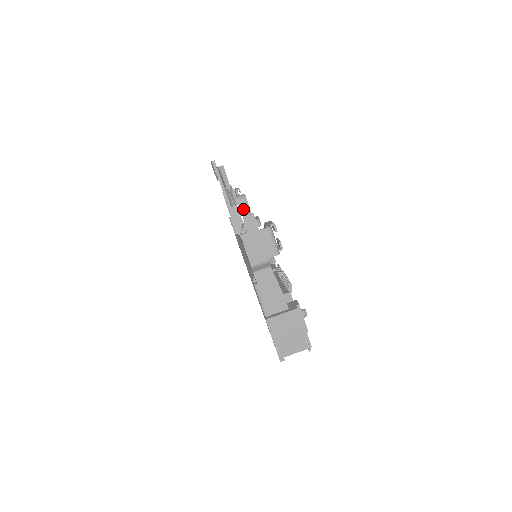
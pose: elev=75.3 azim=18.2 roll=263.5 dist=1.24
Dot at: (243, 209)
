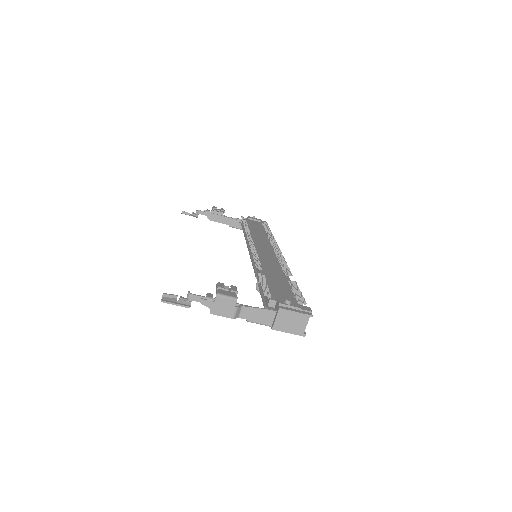
Dot at: (196, 300)
